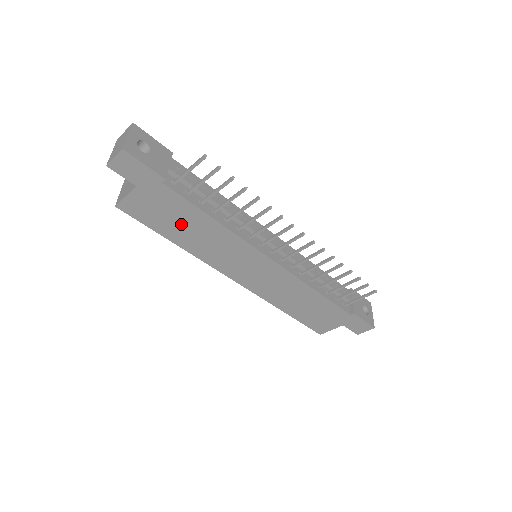
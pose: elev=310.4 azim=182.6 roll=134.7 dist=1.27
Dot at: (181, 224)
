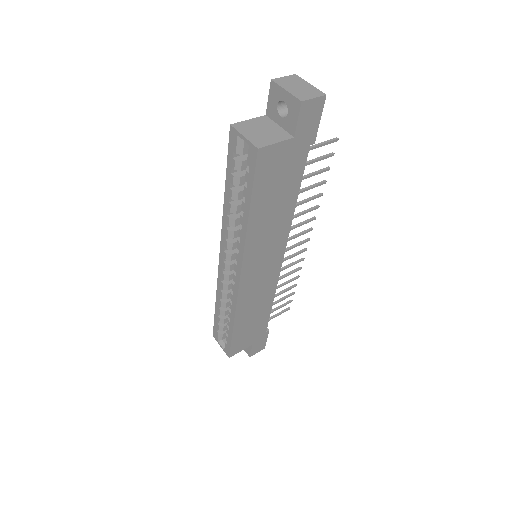
Dot at: (275, 196)
